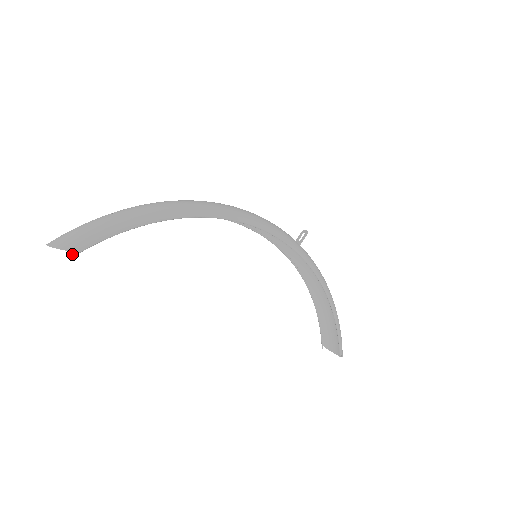
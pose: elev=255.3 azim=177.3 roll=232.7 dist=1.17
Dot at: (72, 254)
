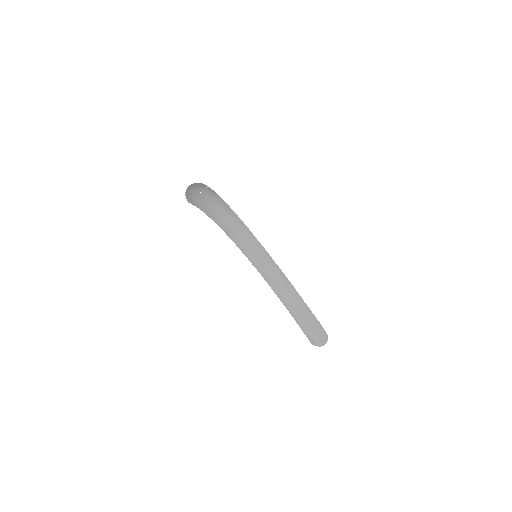
Dot at: (206, 187)
